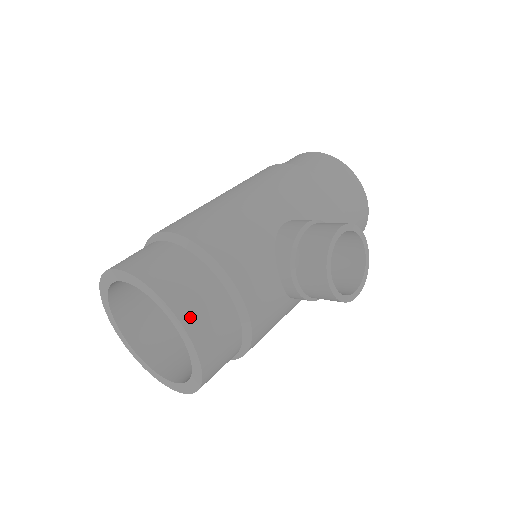
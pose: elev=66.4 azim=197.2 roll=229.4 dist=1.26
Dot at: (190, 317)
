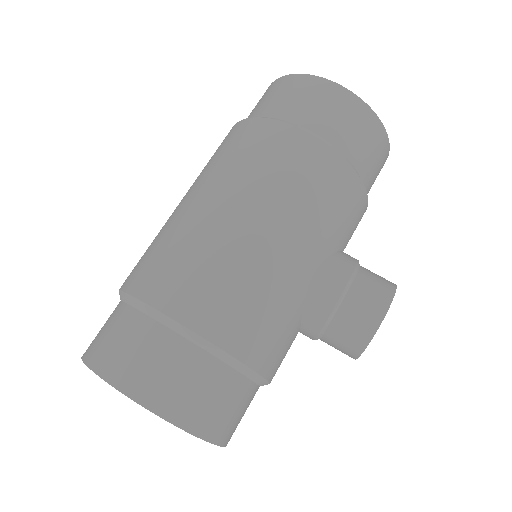
Dot at: (226, 434)
